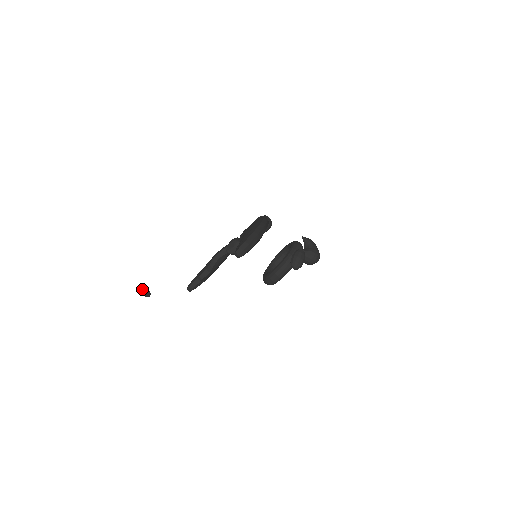
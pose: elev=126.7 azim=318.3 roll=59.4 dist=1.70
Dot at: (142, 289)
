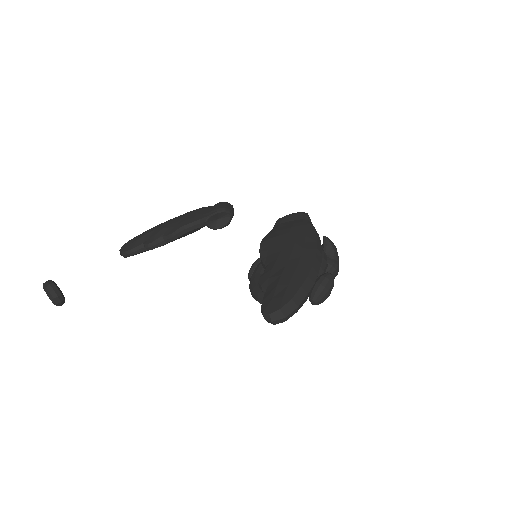
Dot at: (50, 294)
